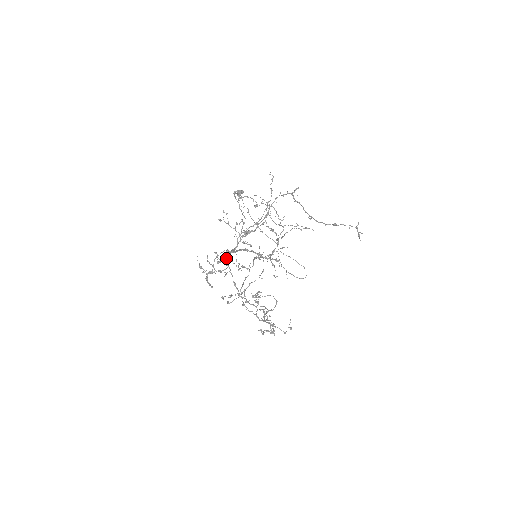
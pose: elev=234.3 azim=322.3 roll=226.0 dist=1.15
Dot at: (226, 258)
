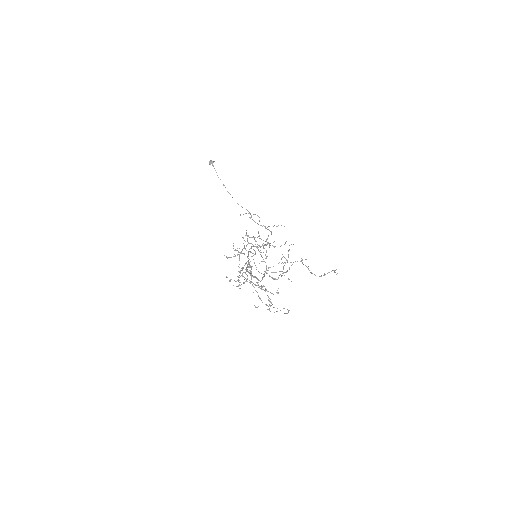
Dot at: (245, 272)
